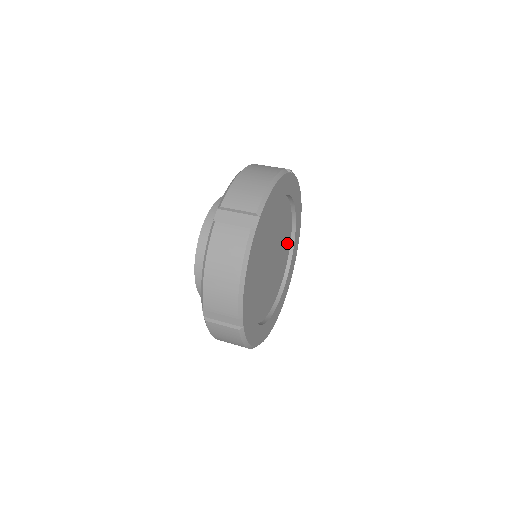
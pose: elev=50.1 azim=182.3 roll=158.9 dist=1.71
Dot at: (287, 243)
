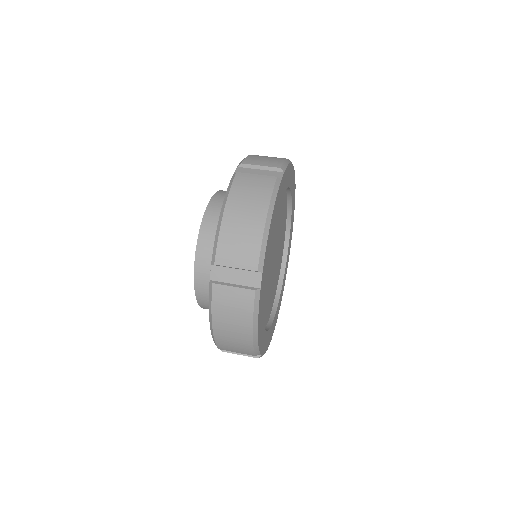
Dot at: (284, 215)
